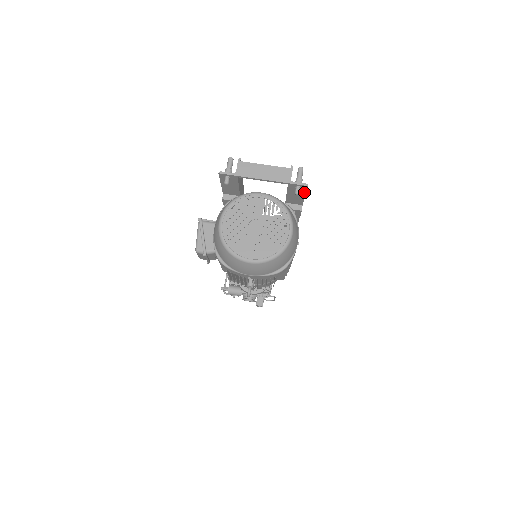
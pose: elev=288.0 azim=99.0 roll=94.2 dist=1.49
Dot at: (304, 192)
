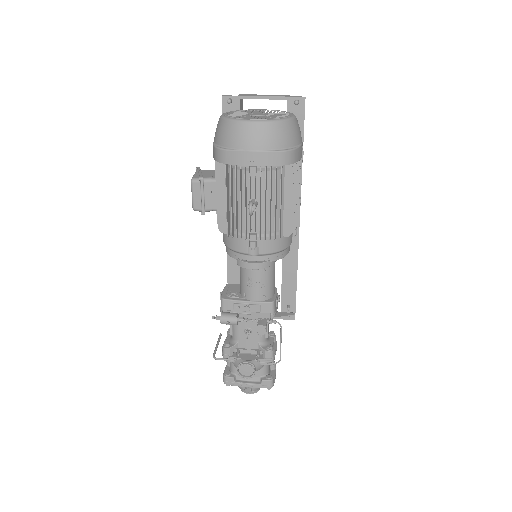
Dot at: (303, 114)
